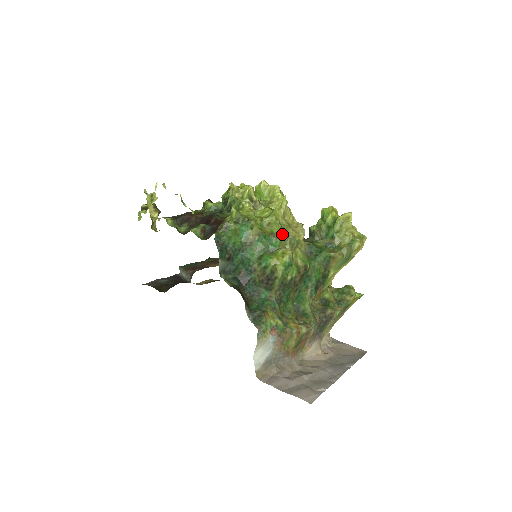
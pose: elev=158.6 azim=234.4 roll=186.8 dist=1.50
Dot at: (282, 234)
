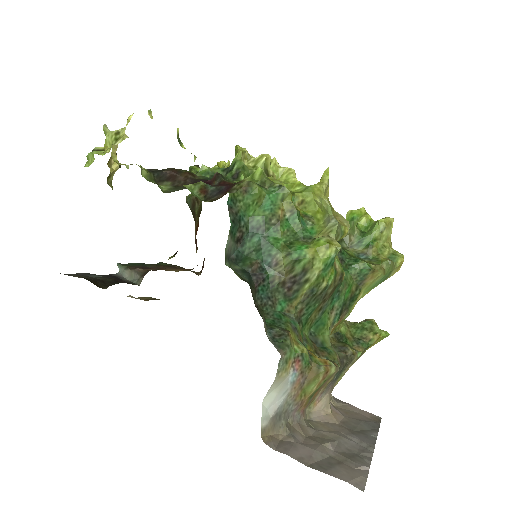
Dot at: (321, 219)
